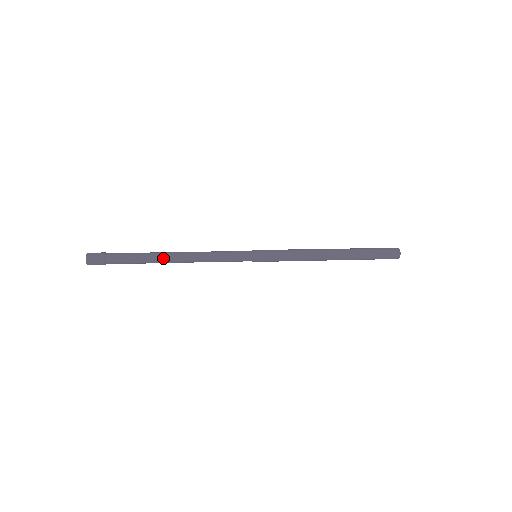
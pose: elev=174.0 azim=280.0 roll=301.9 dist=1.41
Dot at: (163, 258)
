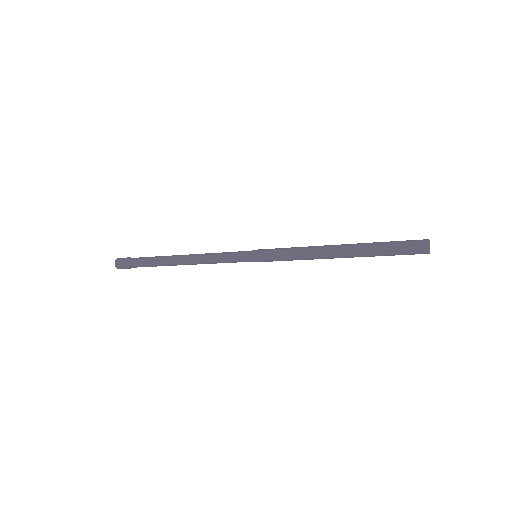
Dot at: (171, 258)
